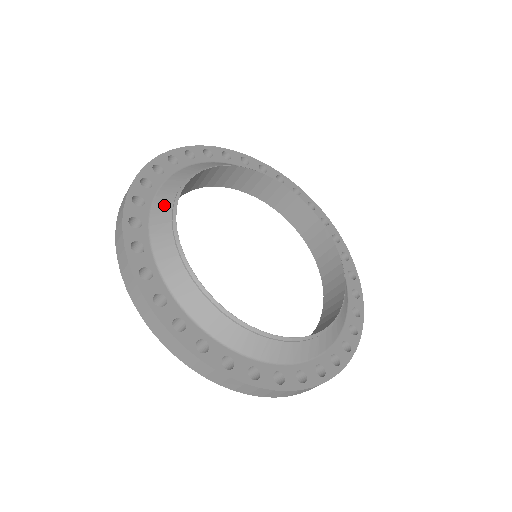
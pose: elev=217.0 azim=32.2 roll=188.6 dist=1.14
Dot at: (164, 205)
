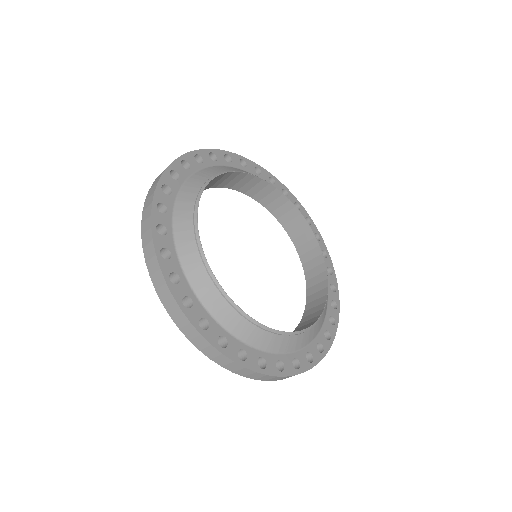
Dot at: (185, 212)
